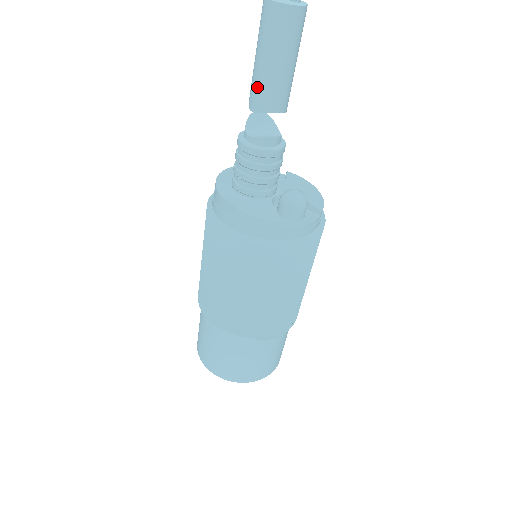
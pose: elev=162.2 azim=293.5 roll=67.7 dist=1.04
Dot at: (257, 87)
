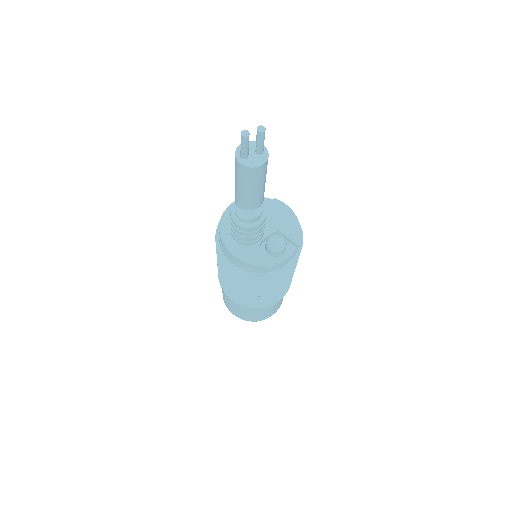
Dot at: (239, 198)
